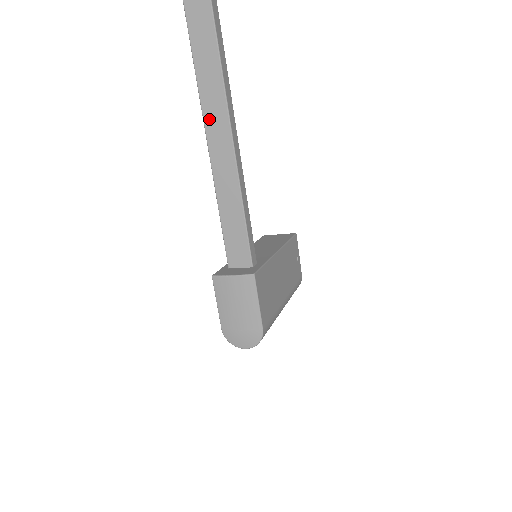
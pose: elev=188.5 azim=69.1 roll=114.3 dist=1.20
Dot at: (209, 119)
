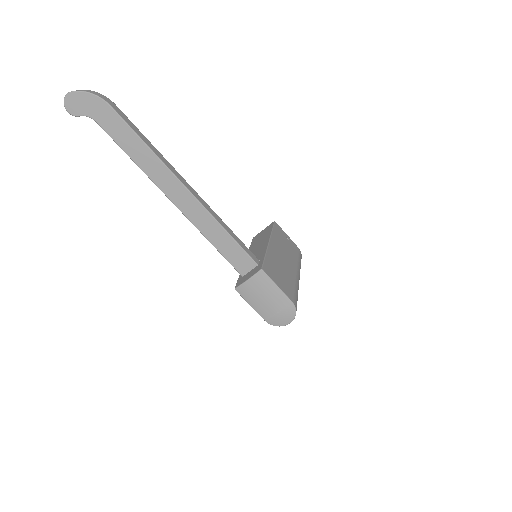
Dot at: (163, 187)
